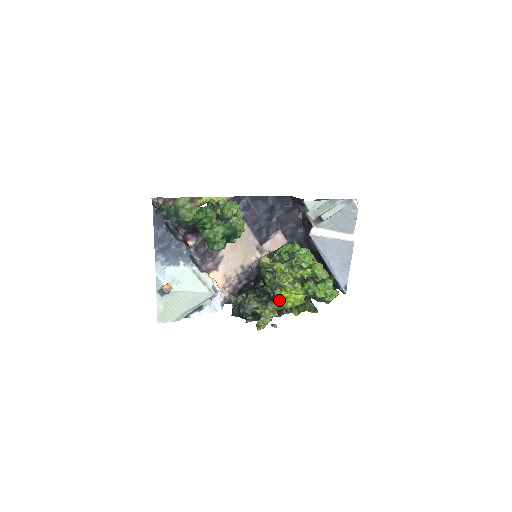
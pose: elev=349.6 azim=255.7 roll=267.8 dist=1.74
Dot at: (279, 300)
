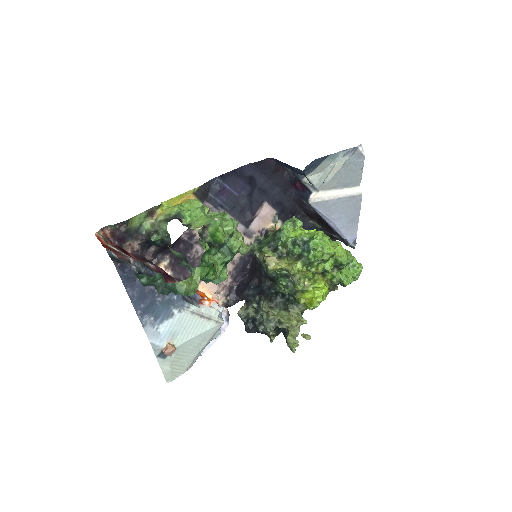
Dot at: (302, 304)
